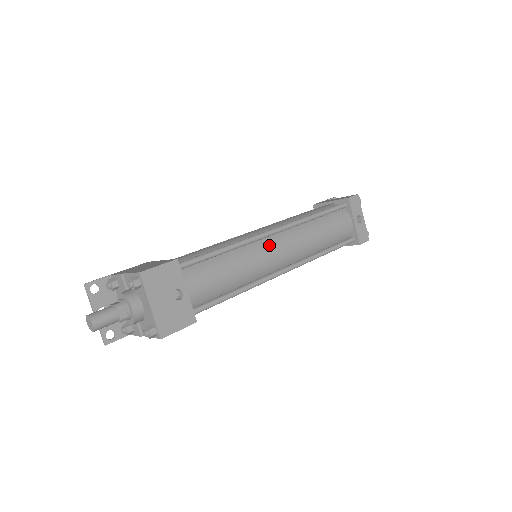
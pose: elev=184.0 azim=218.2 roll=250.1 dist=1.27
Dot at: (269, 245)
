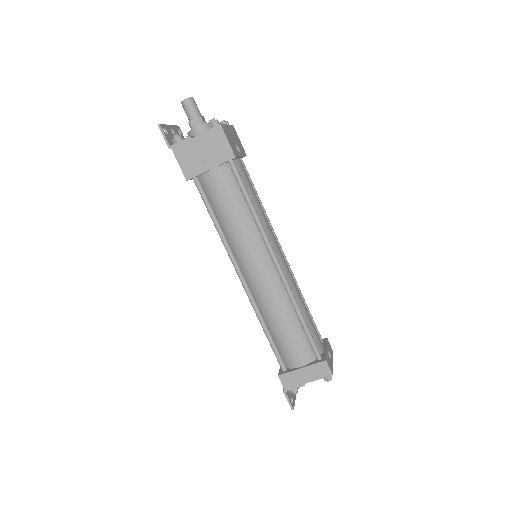
Dot at: occluded
